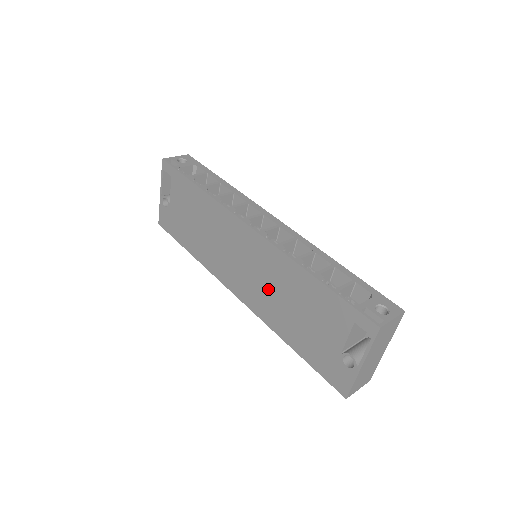
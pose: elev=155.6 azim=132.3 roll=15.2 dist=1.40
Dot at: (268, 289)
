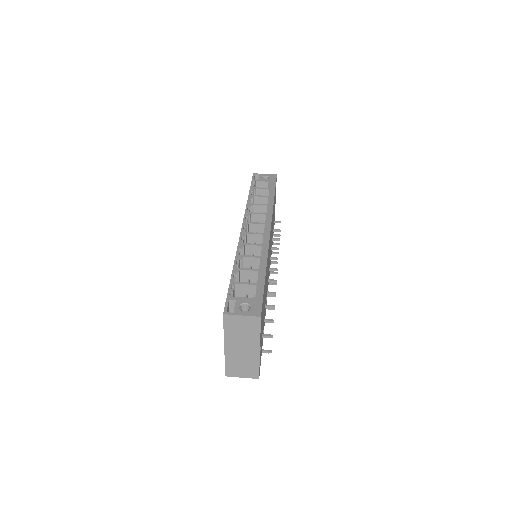
Dot at: occluded
